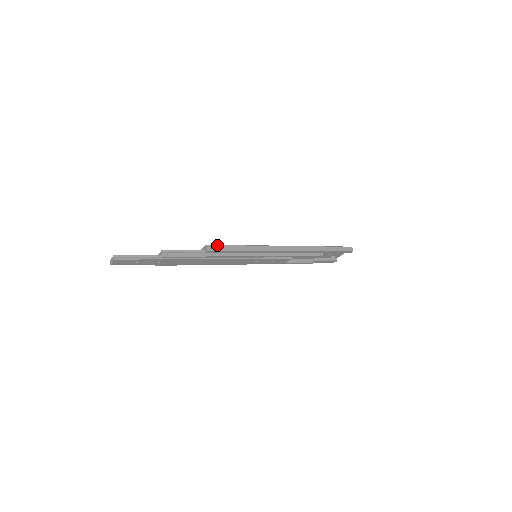
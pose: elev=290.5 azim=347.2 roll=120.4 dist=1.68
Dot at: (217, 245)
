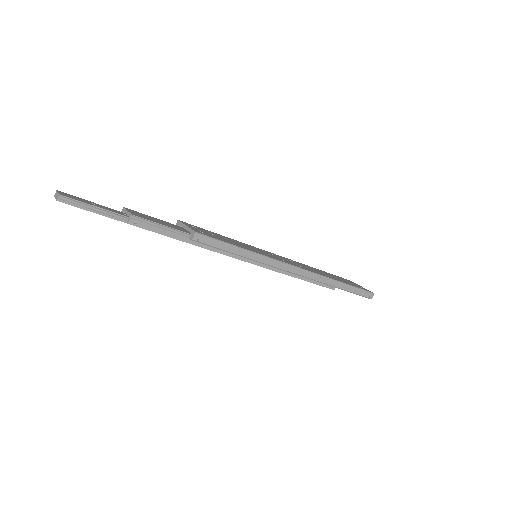
Dot at: (210, 237)
